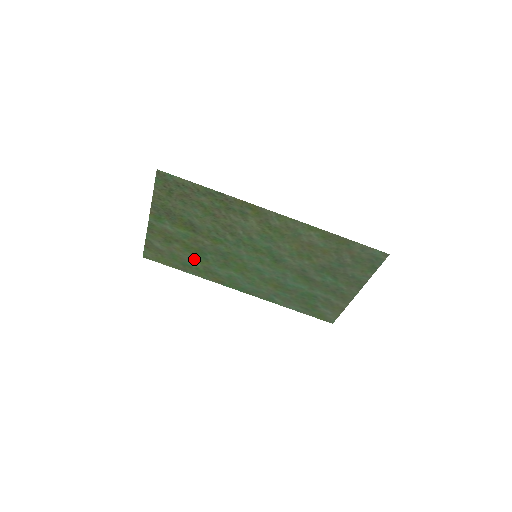
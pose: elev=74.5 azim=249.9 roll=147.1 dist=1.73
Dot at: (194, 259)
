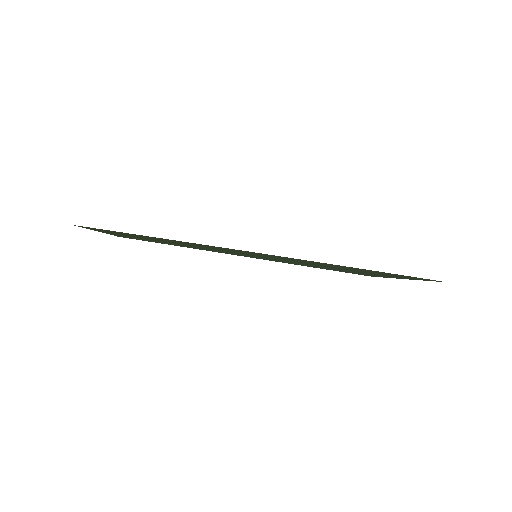
Dot at: (179, 245)
